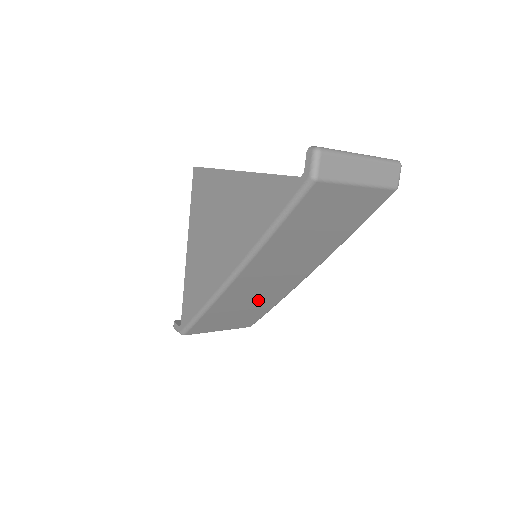
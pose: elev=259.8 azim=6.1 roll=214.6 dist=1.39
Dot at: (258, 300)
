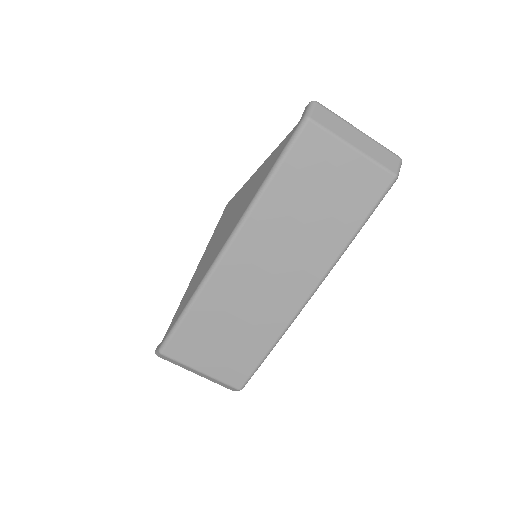
Dot at: (250, 320)
